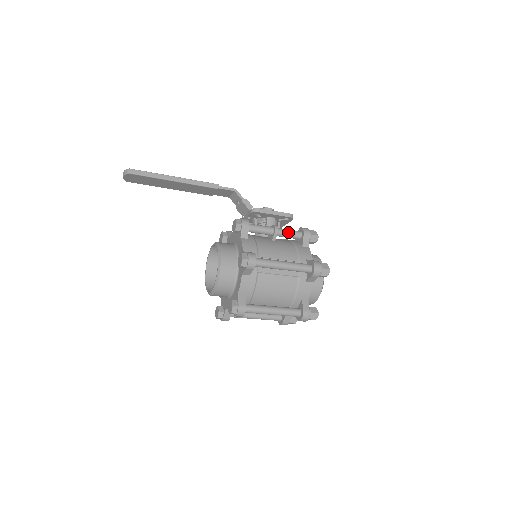
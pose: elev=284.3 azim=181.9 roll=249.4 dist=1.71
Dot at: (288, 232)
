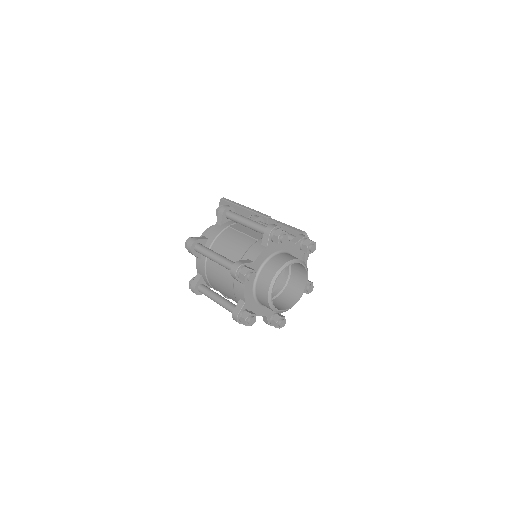
Dot at: (288, 233)
